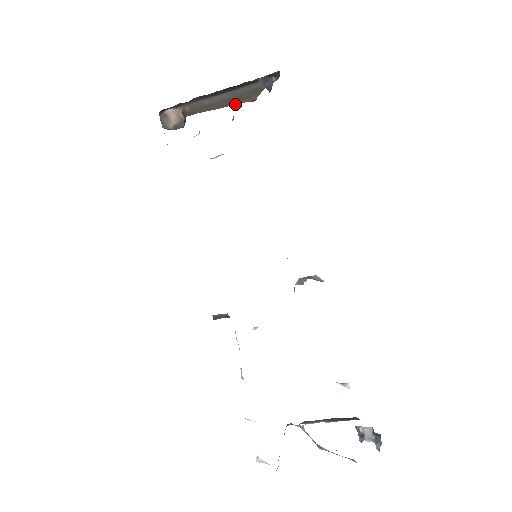
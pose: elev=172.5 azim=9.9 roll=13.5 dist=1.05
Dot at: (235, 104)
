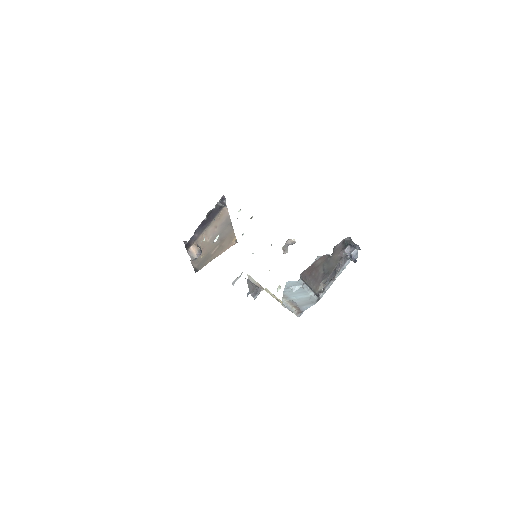
Dot at: (228, 248)
